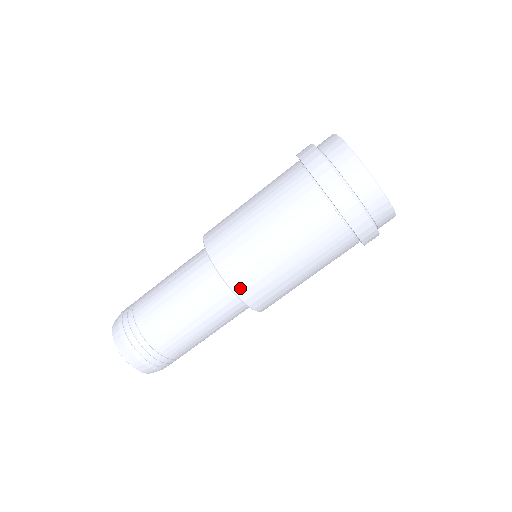
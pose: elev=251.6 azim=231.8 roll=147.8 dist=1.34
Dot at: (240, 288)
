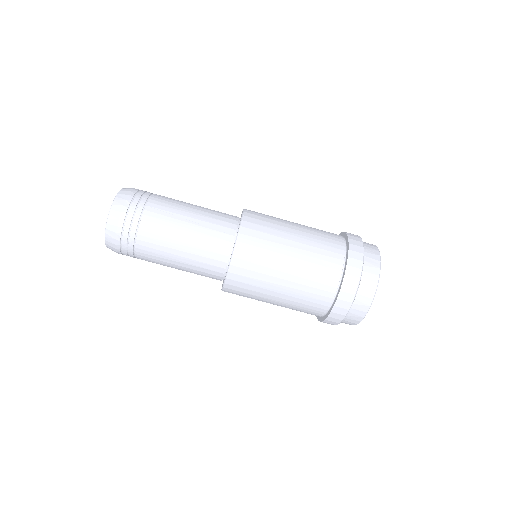
Dot at: (232, 282)
